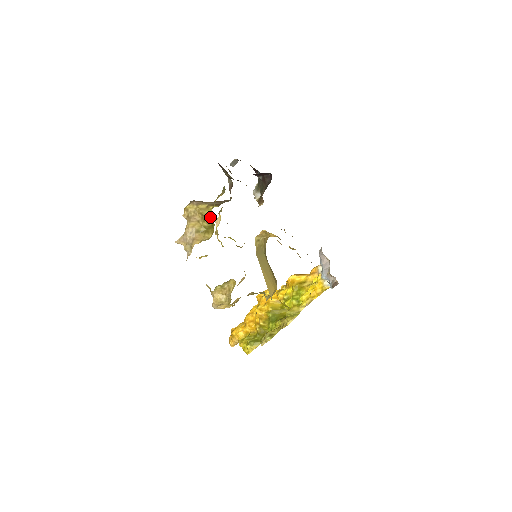
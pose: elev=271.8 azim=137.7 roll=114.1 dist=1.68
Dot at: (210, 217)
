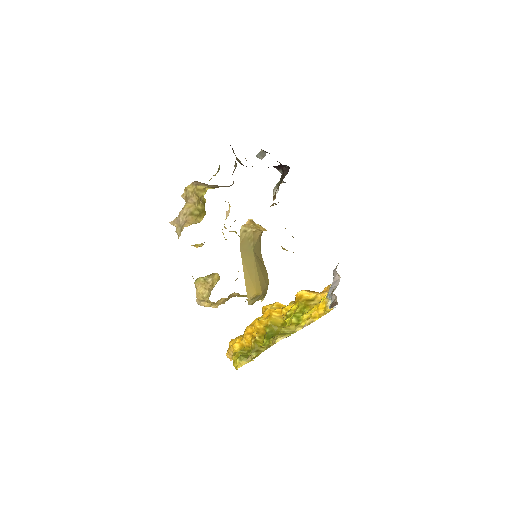
Dot at: (203, 199)
